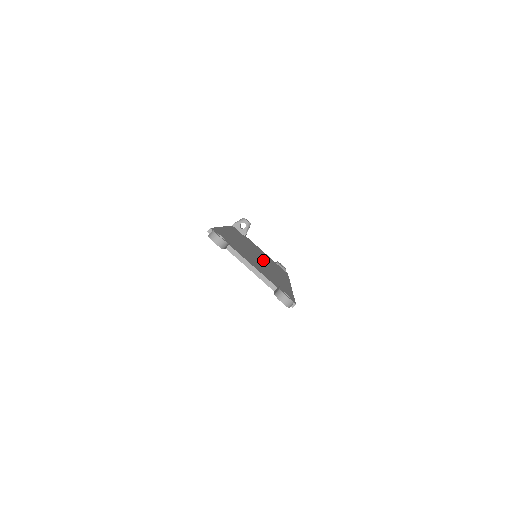
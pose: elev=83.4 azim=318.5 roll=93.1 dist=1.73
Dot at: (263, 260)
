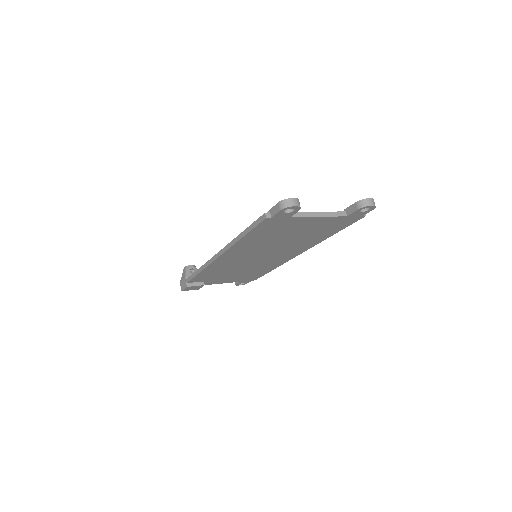
Dot at: occluded
